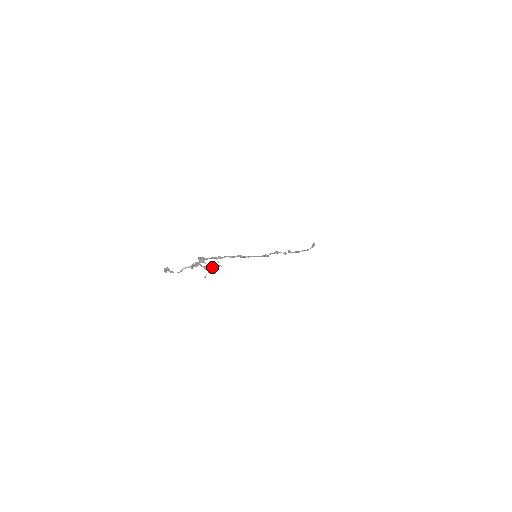
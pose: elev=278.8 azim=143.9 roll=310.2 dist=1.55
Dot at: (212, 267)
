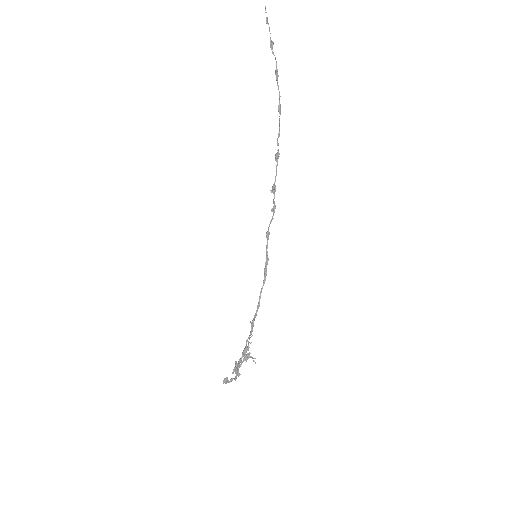
Dot at: (248, 350)
